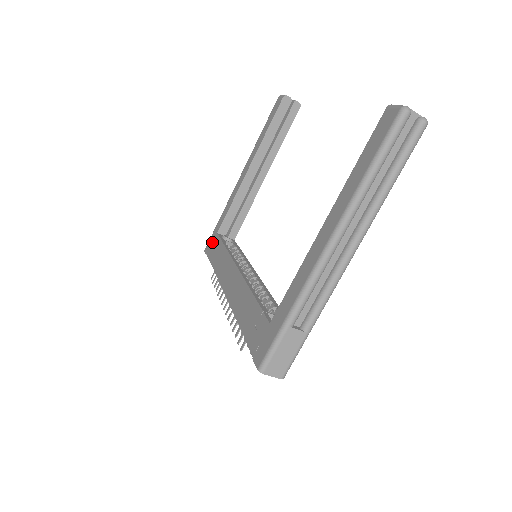
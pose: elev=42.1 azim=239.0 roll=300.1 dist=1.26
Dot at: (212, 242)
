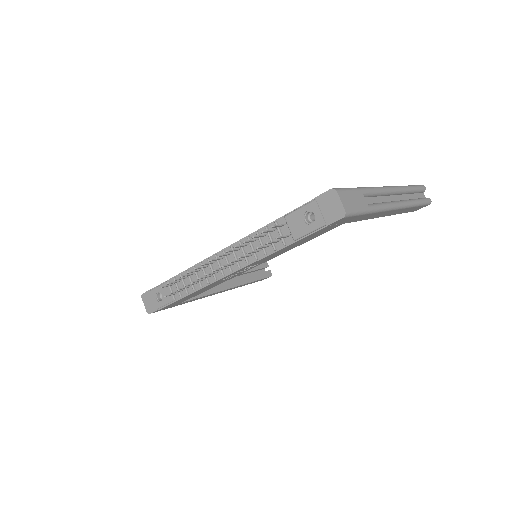
Dot at: occluded
